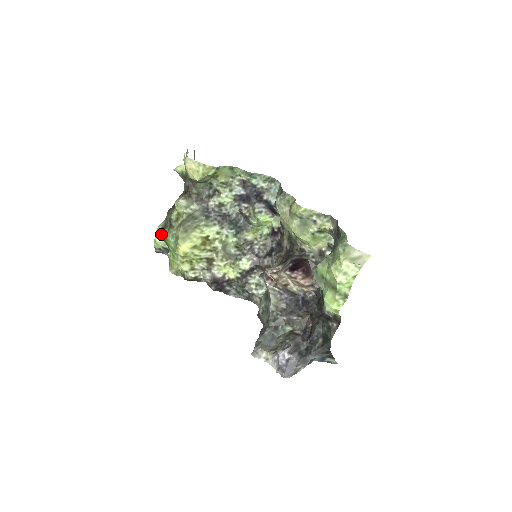
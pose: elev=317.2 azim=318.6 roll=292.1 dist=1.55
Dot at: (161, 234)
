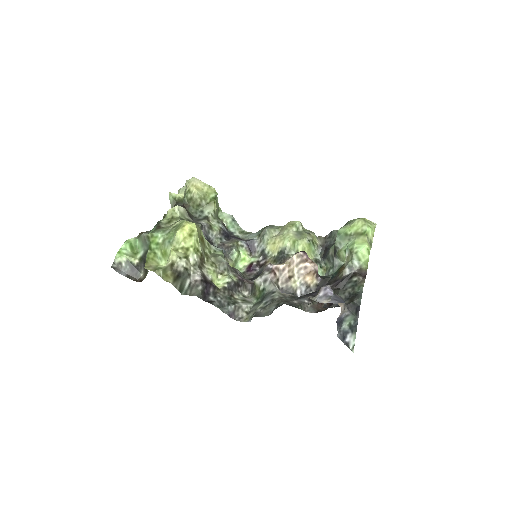
Dot at: (144, 233)
